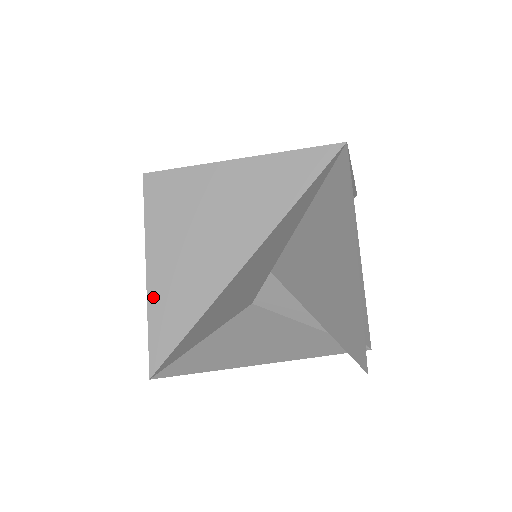
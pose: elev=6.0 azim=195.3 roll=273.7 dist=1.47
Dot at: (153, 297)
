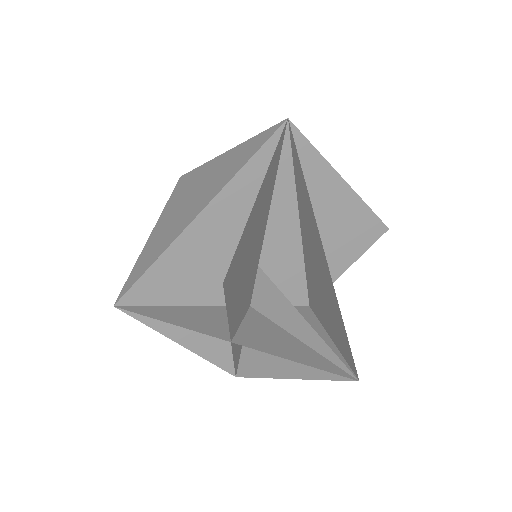
Dot at: (145, 250)
